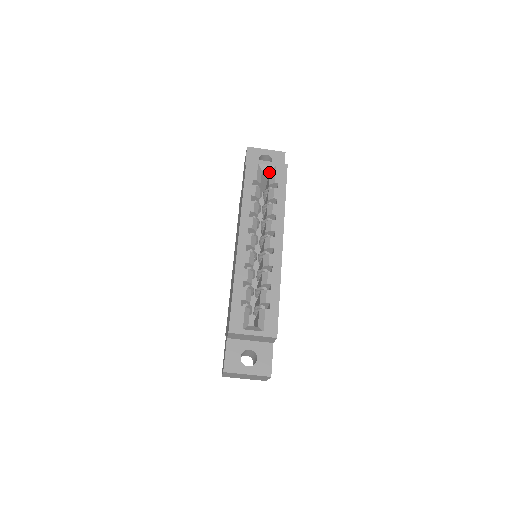
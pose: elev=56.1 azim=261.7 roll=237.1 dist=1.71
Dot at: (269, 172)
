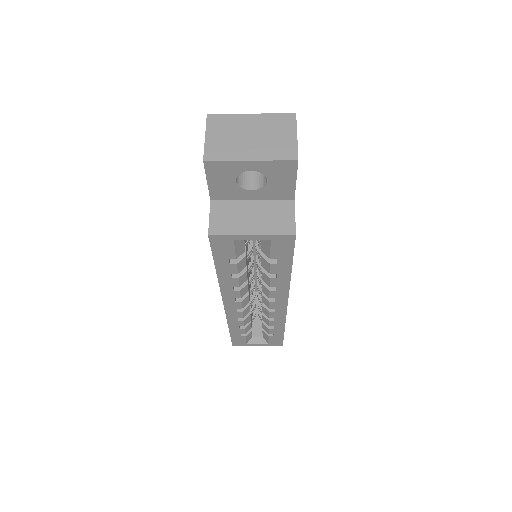
Dot at: occluded
